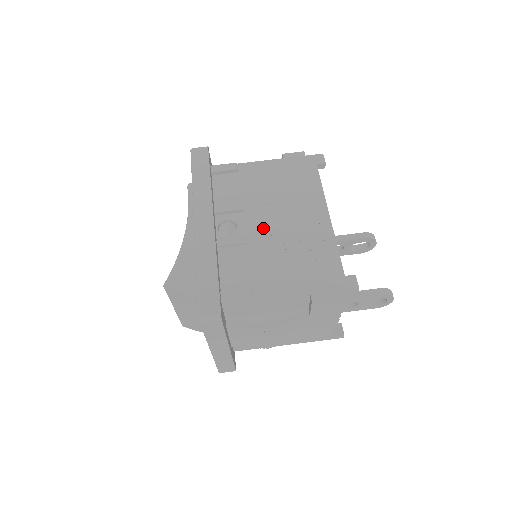
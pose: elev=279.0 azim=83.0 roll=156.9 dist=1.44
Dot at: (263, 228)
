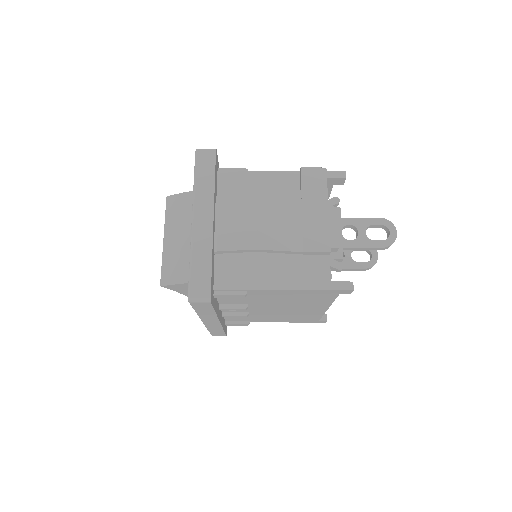
Dot at: occluded
